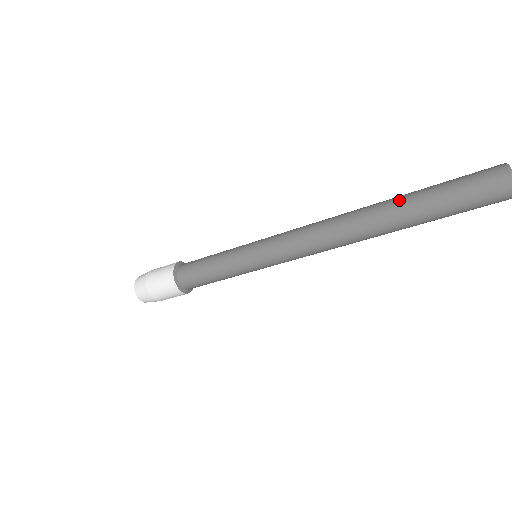
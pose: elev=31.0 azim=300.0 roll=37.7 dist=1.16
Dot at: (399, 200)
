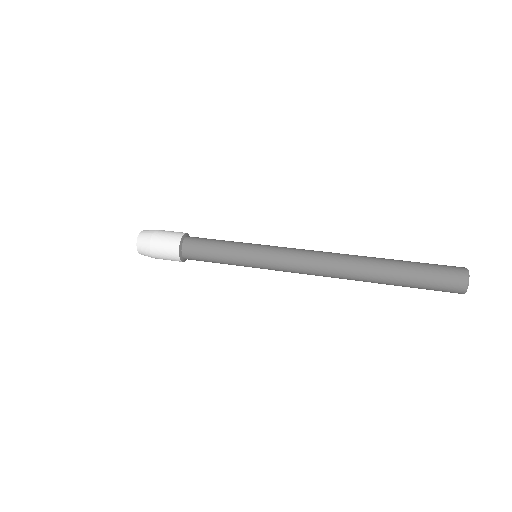
Dot at: (383, 283)
